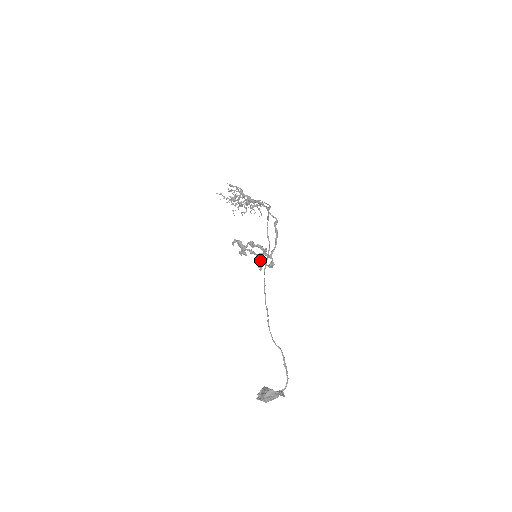
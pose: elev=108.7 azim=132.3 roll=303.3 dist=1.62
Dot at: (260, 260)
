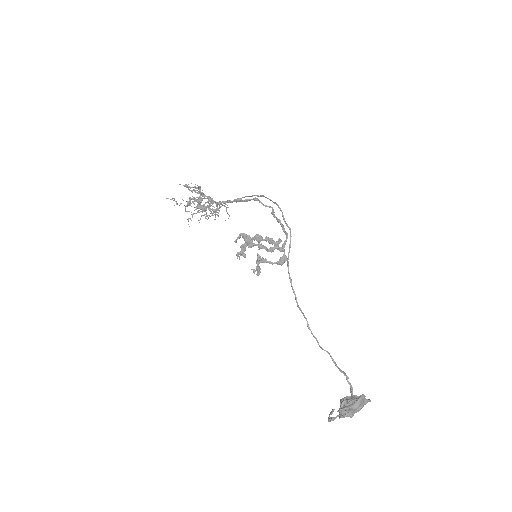
Dot at: (264, 259)
